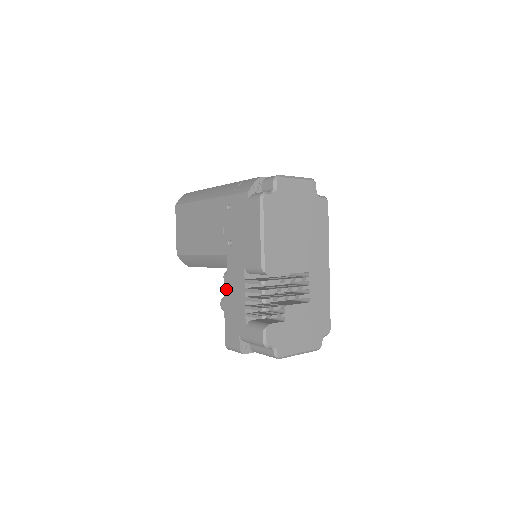
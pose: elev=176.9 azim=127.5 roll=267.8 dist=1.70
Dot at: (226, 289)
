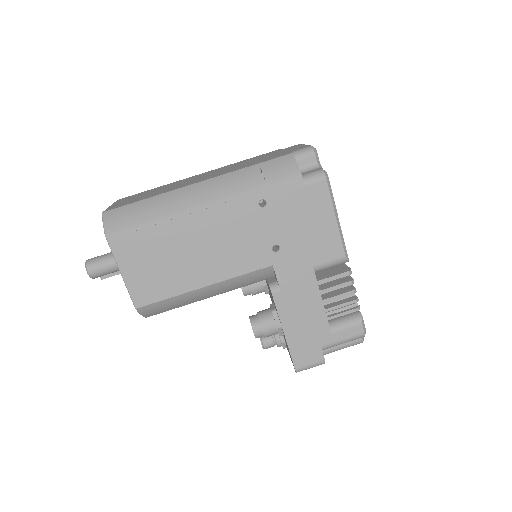
Dot at: (282, 306)
